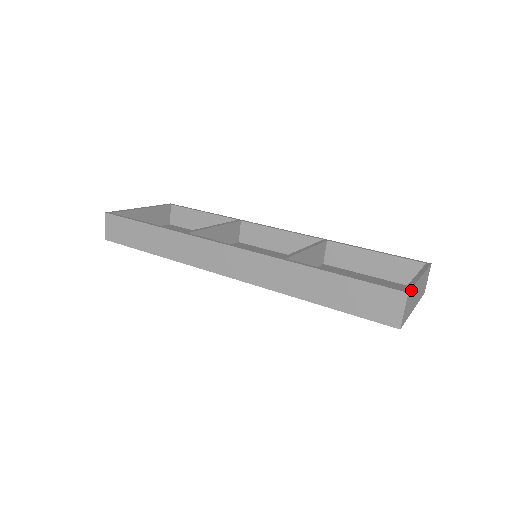
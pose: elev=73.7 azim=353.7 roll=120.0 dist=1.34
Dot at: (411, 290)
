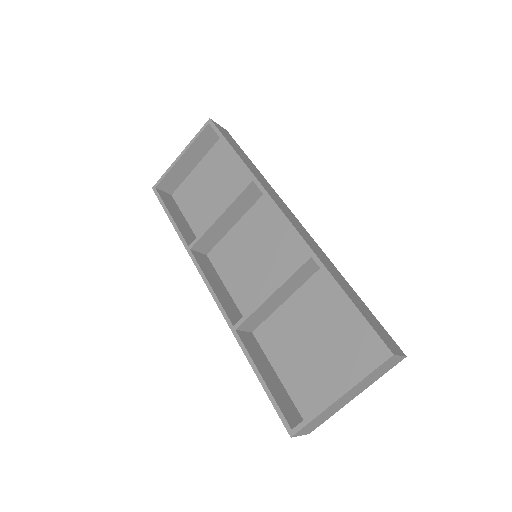
Dot at: (304, 427)
